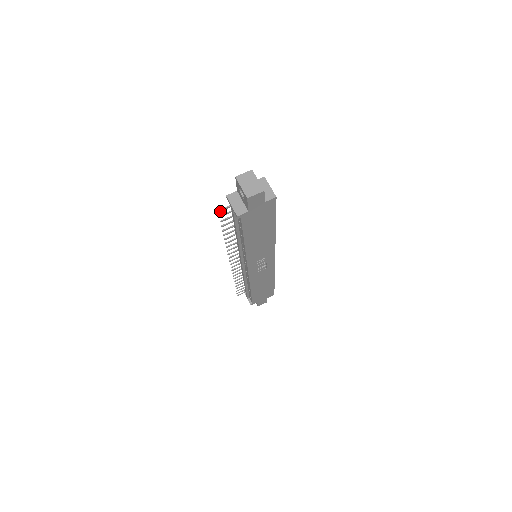
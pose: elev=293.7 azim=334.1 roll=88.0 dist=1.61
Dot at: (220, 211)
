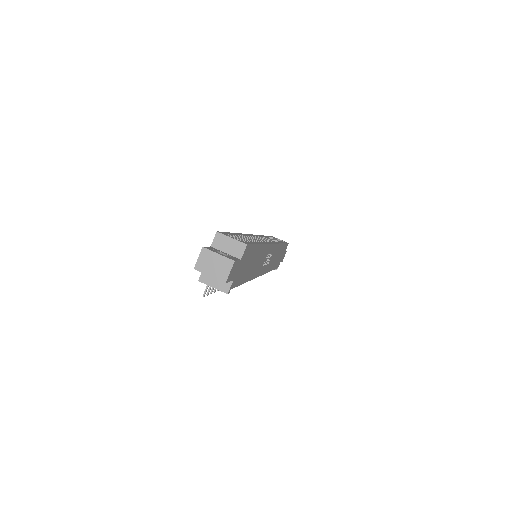
Dot at: occluded
